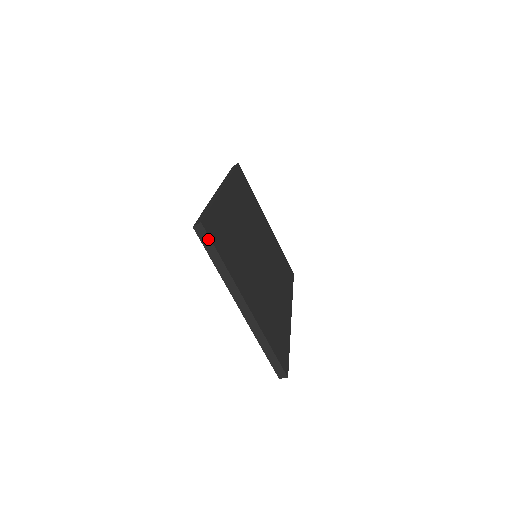
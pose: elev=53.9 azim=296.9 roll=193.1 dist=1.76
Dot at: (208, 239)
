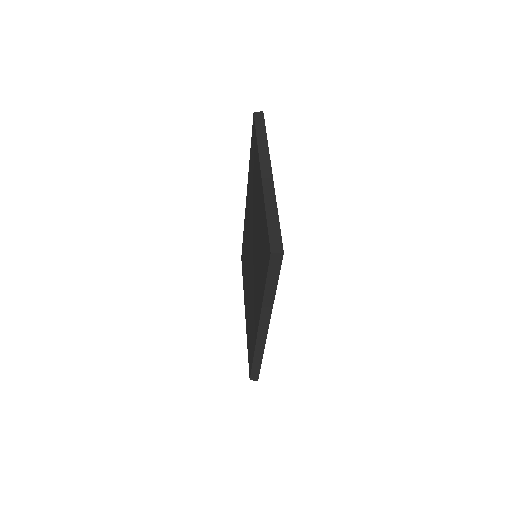
Dot at: occluded
